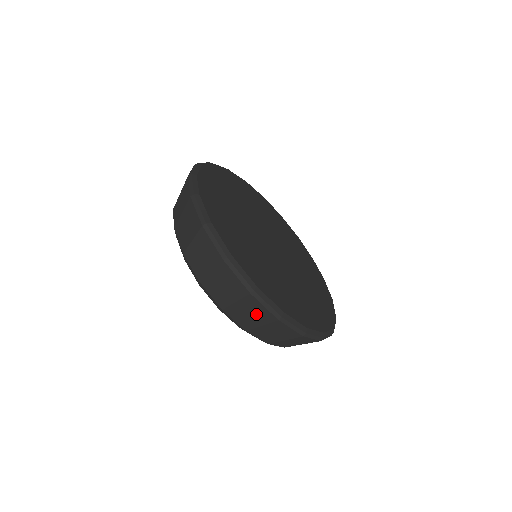
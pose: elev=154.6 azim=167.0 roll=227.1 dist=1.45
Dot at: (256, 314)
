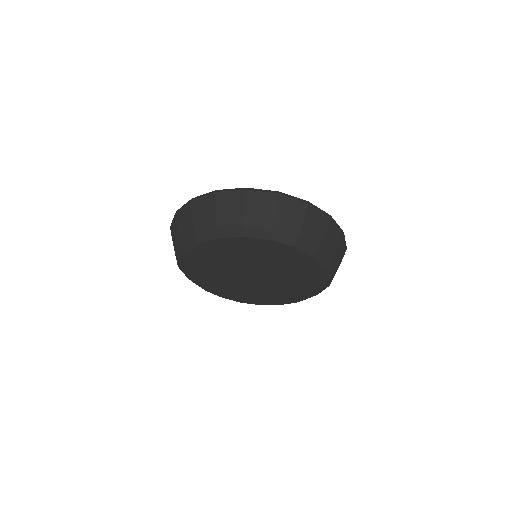
Dot at: (205, 207)
